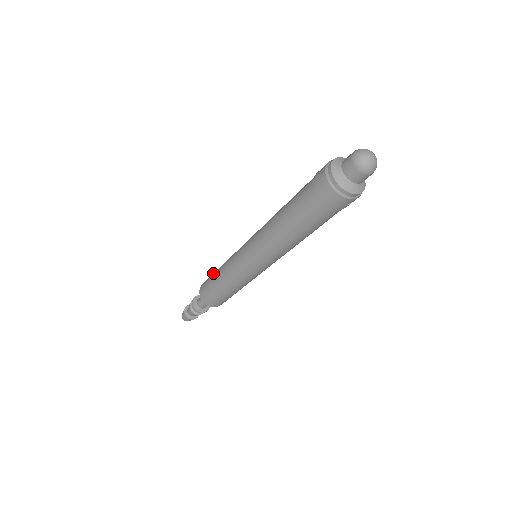
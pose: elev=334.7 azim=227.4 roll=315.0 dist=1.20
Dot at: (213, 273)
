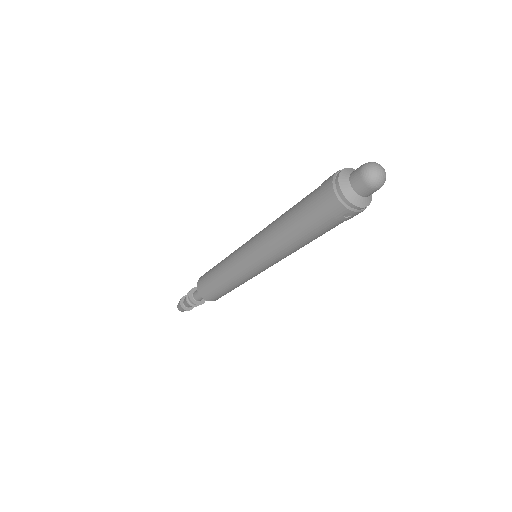
Dot at: occluded
